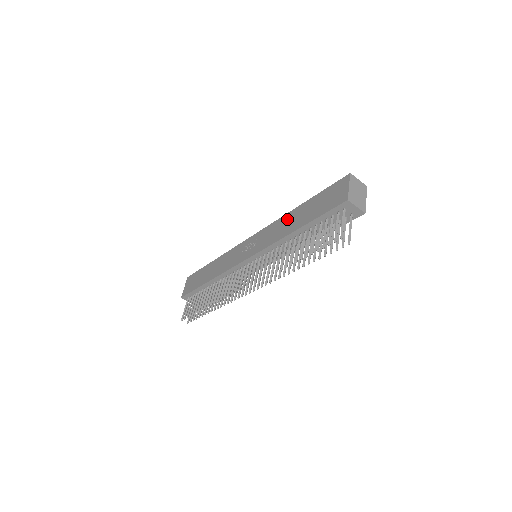
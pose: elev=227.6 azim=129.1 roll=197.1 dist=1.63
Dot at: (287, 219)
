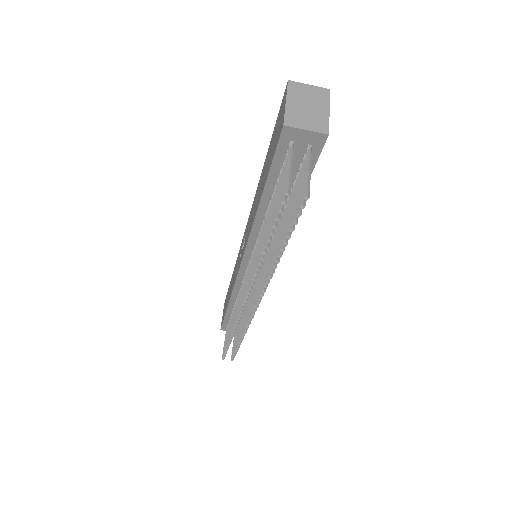
Dot at: (257, 192)
